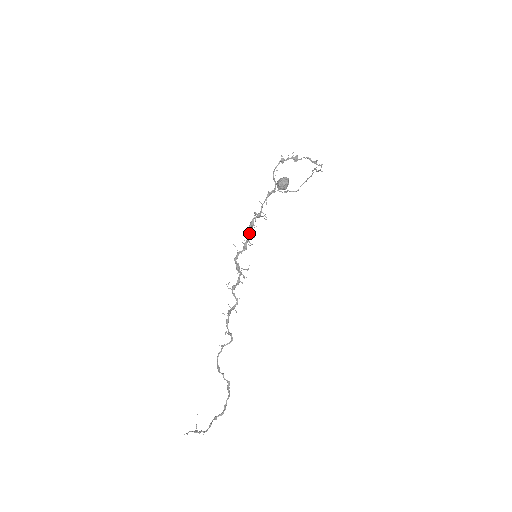
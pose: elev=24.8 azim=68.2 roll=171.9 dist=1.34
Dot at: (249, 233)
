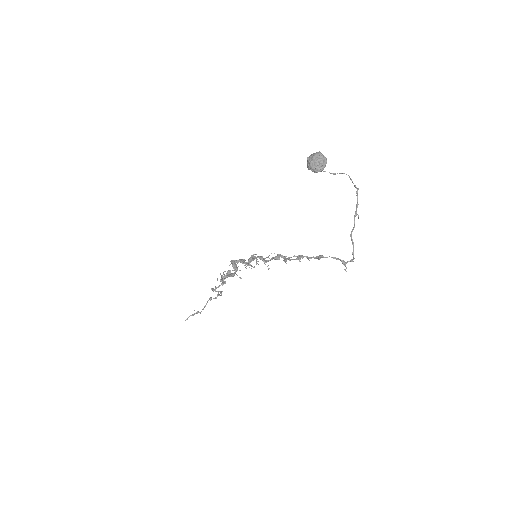
Dot at: (248, 263)
